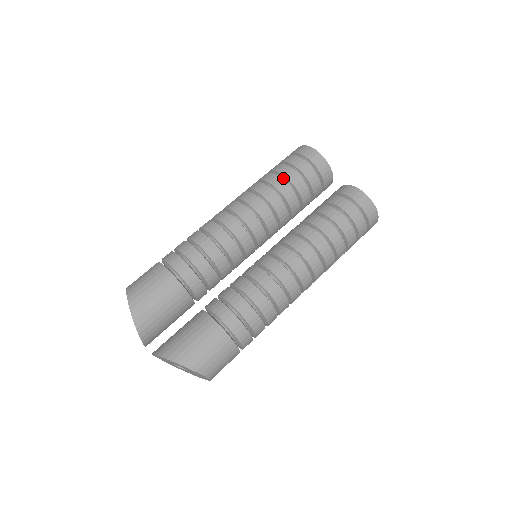
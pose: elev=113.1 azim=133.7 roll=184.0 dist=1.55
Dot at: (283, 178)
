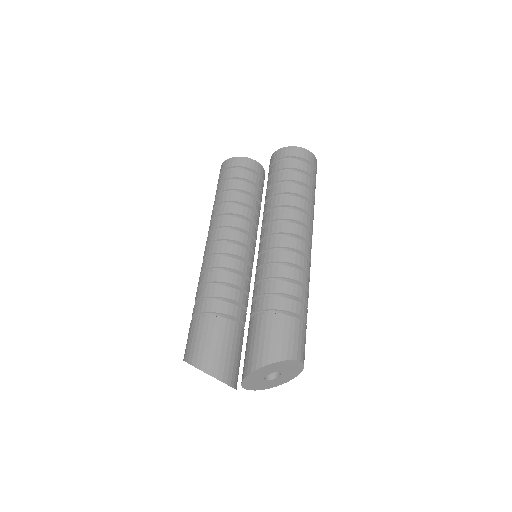
Dot at: (225, 193)
